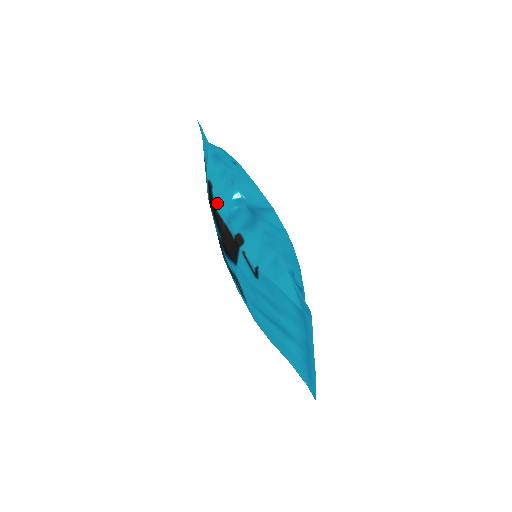
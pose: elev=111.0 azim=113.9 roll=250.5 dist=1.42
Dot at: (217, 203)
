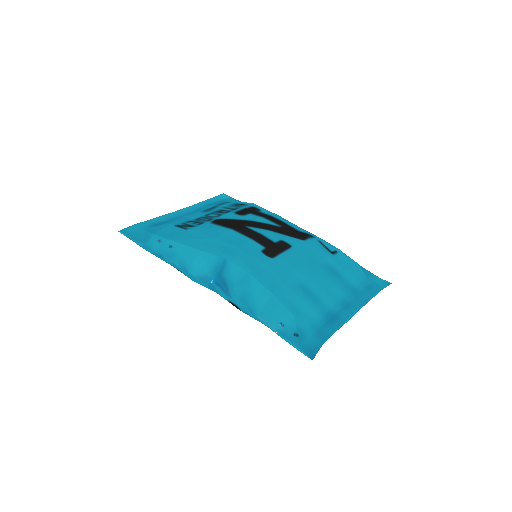
Dot at: occluded
